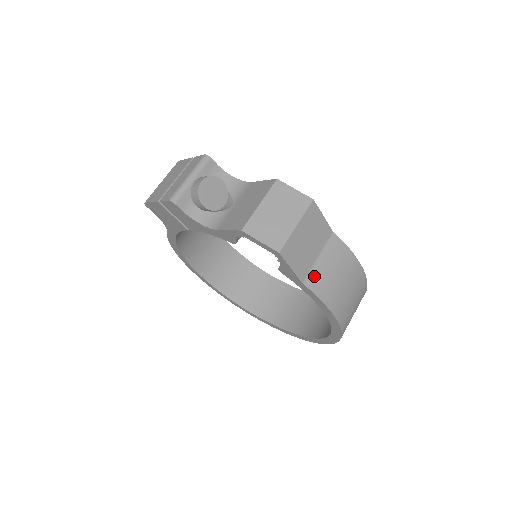
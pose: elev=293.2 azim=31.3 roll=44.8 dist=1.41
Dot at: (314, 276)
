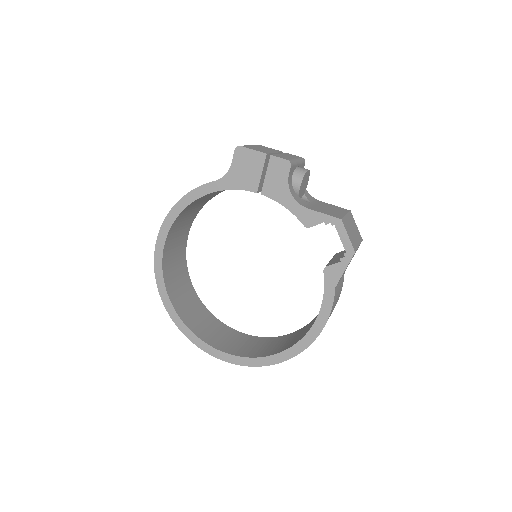
Dot at: (337, 290)
